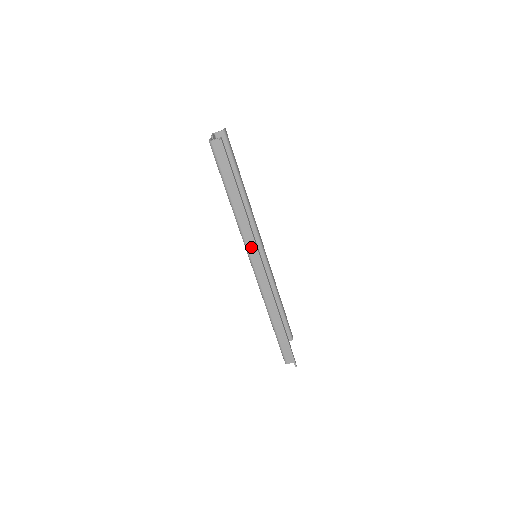
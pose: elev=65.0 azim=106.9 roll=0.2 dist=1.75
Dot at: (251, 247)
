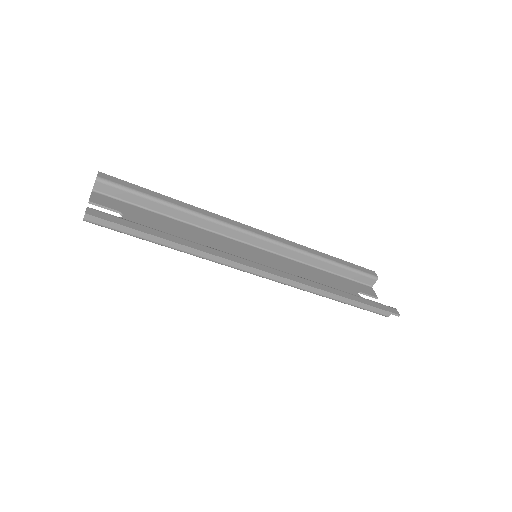
Dot at: occluded
